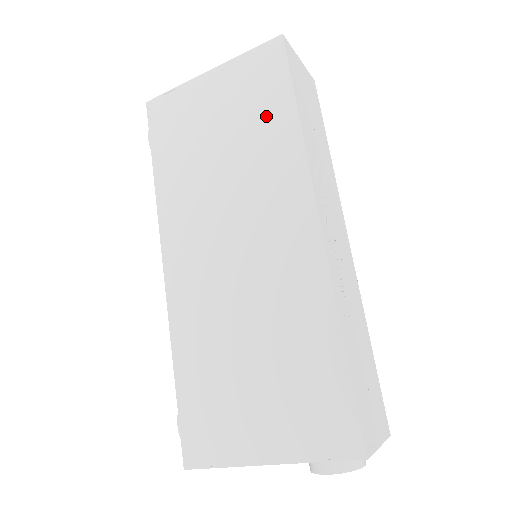
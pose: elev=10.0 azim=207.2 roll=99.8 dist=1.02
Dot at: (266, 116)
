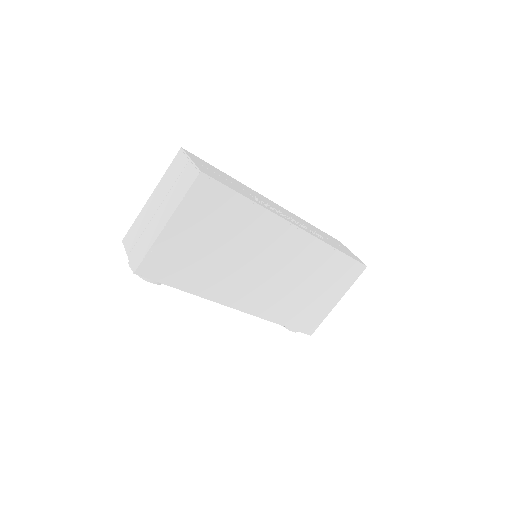
Dot at: (232, 215)
